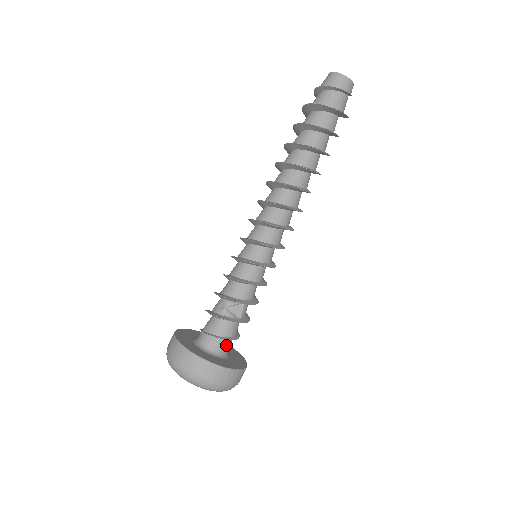
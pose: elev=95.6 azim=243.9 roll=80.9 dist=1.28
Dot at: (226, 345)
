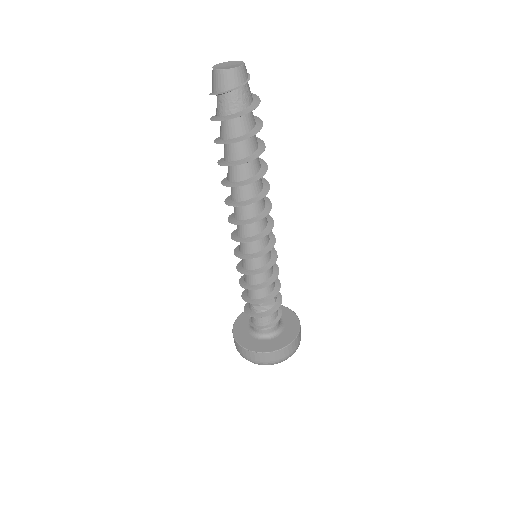
Dot at: (277, 323)
